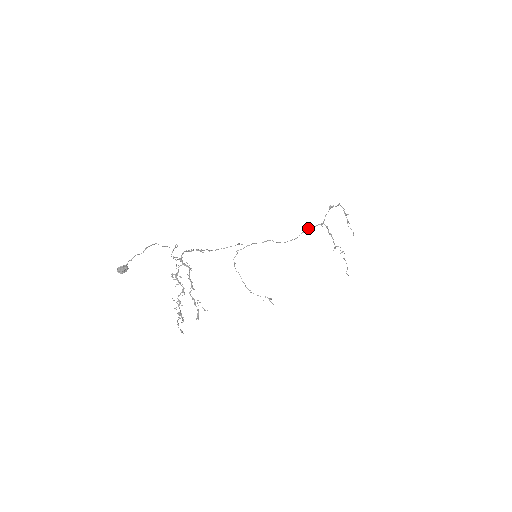
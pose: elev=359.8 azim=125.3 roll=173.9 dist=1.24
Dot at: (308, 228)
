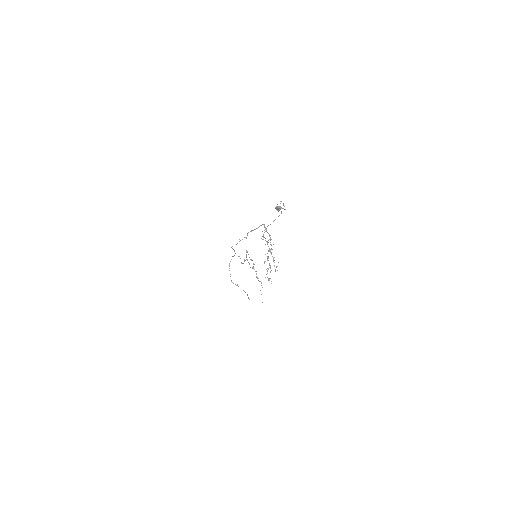
Dot at: (244, 260)
